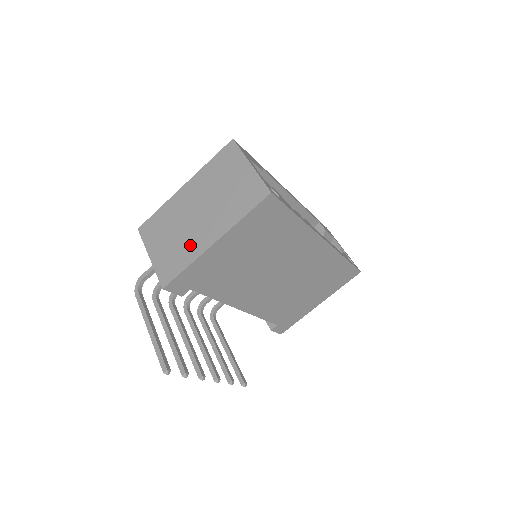
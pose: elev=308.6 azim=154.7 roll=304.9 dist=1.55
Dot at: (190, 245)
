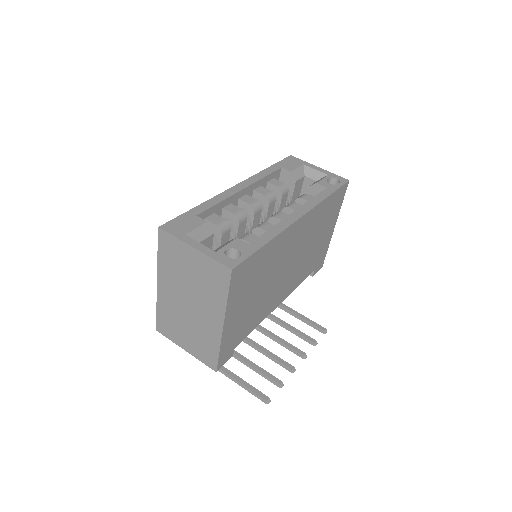
Dot at: (206, 333)
